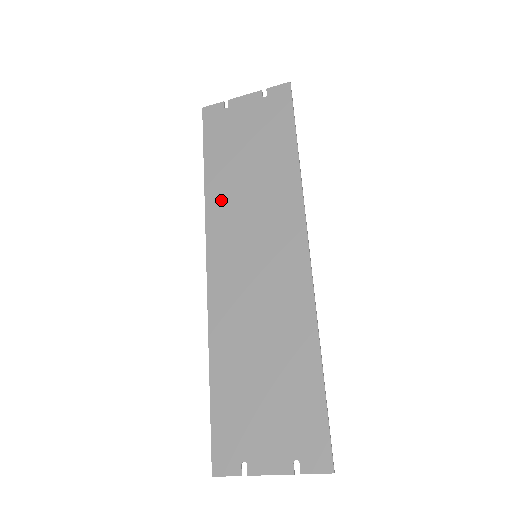
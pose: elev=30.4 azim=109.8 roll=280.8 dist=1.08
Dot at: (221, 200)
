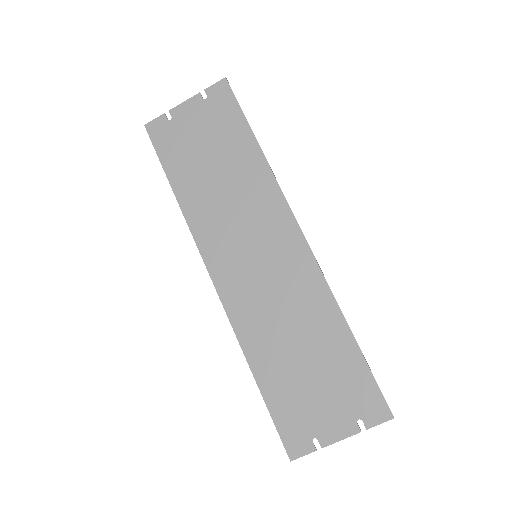
Dot at: (201, 213)
